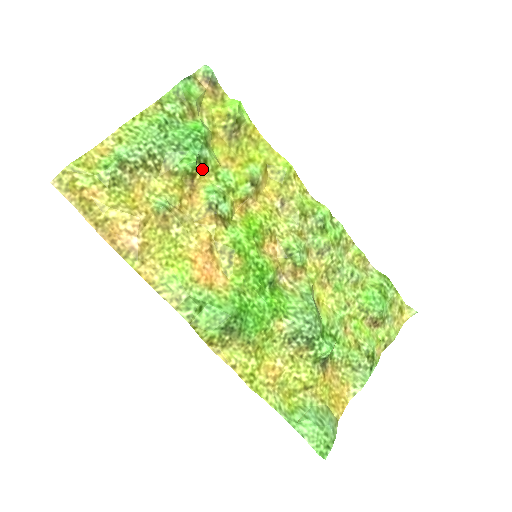
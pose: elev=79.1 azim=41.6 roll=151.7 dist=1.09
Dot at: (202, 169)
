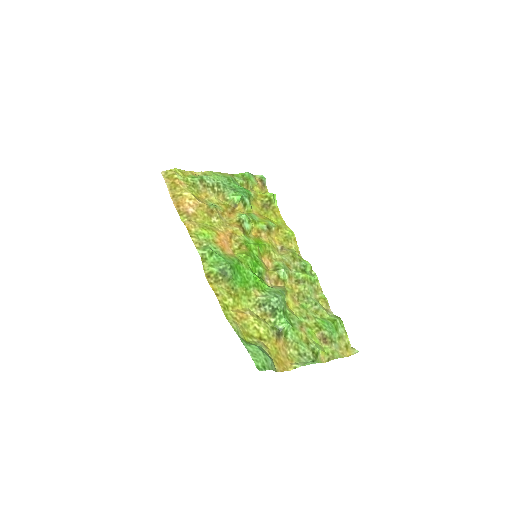
Dot at: (242, 206)
